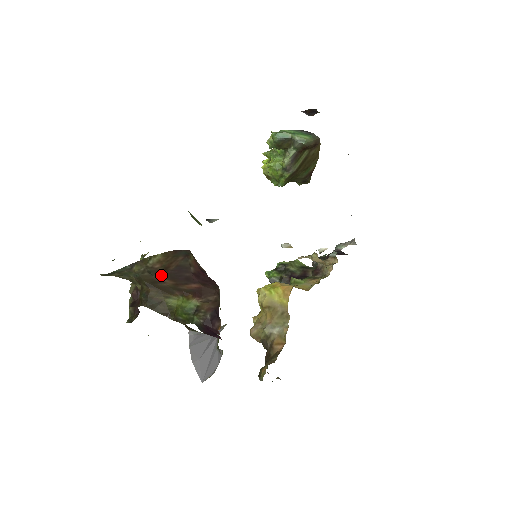
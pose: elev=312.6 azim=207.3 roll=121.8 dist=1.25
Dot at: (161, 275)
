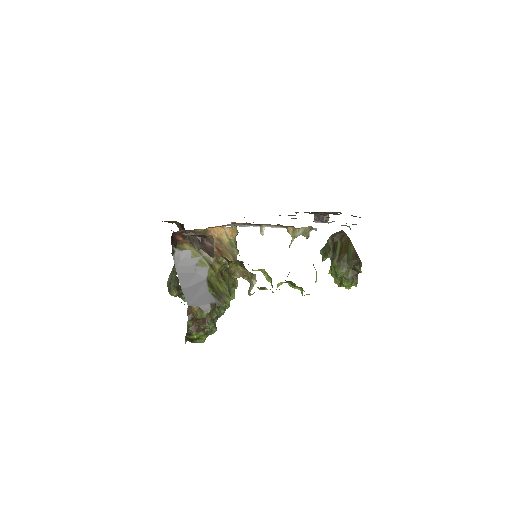
Dot at: occluded
